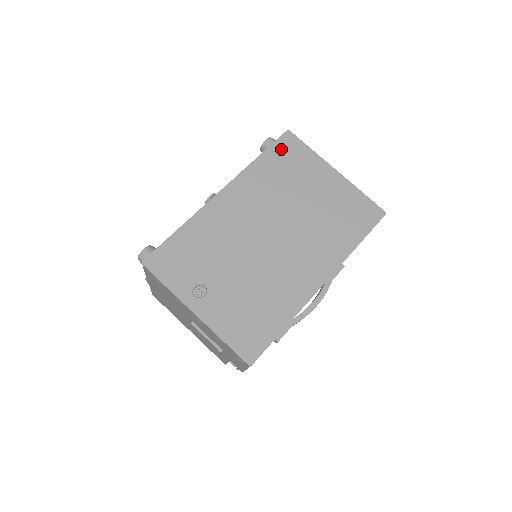
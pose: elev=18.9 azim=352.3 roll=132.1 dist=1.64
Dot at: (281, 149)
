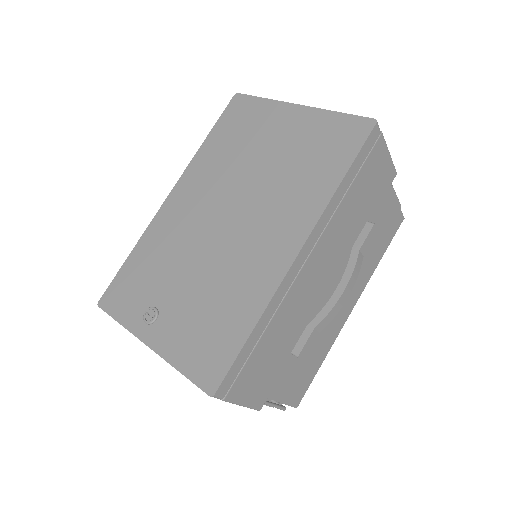
Dot at: (229, 117)
